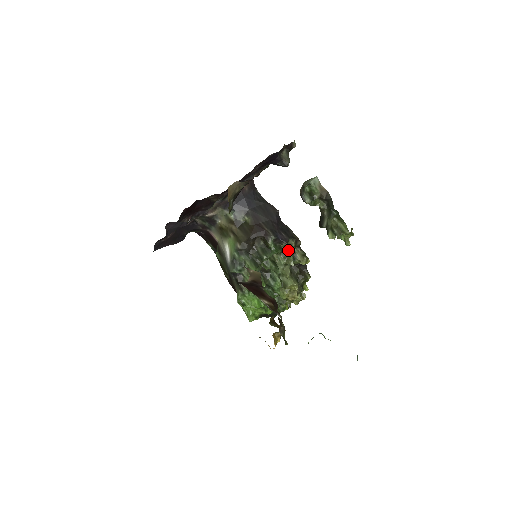
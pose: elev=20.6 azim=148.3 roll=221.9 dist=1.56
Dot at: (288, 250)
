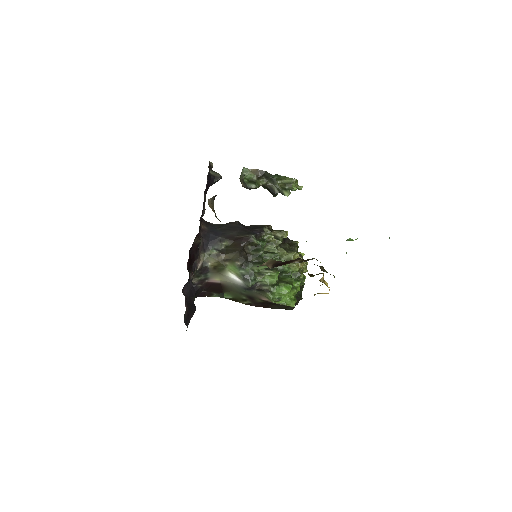
Dot at: (269, 236)
